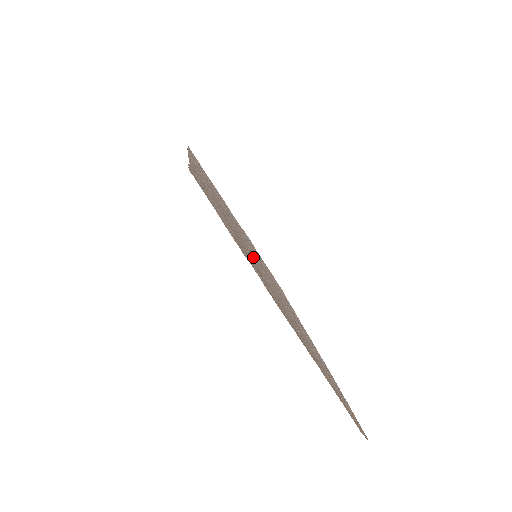
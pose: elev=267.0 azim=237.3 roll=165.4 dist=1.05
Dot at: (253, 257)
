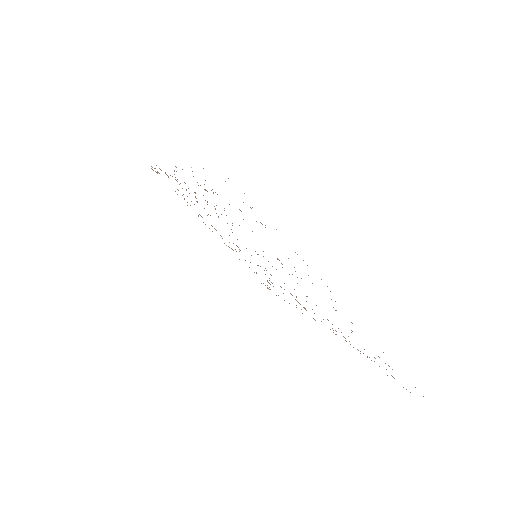
Dot at: occluded
